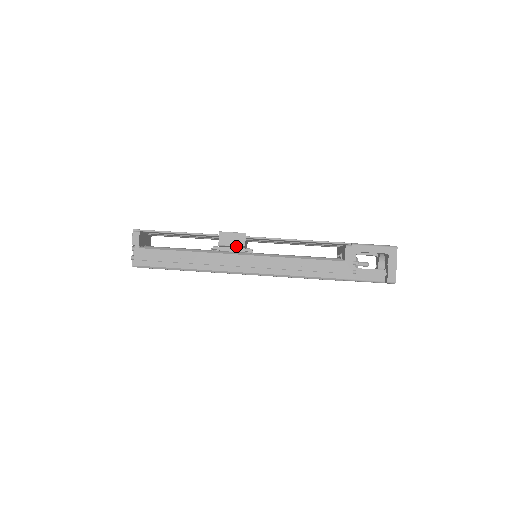
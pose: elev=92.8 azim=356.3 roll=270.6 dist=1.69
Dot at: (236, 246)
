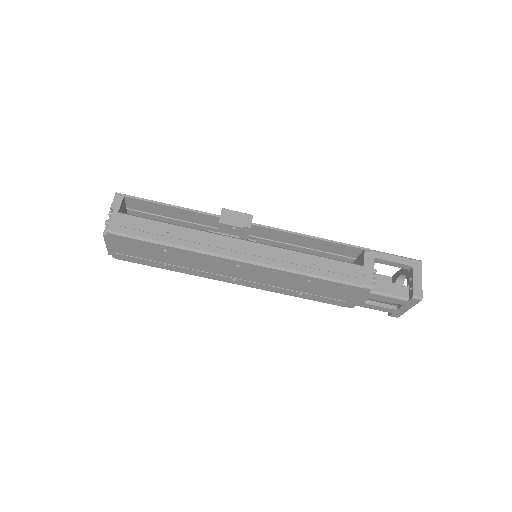
Dot at: (240, 226)
